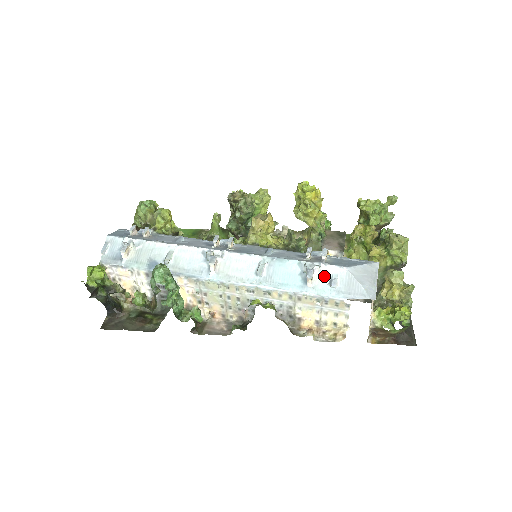
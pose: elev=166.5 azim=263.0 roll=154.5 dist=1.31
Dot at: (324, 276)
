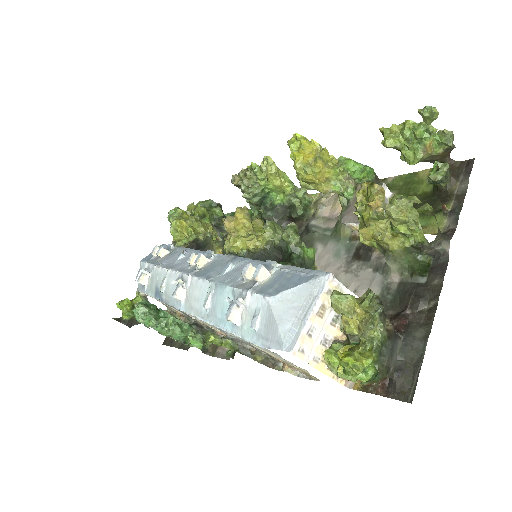
Dot at: (249, 311)
